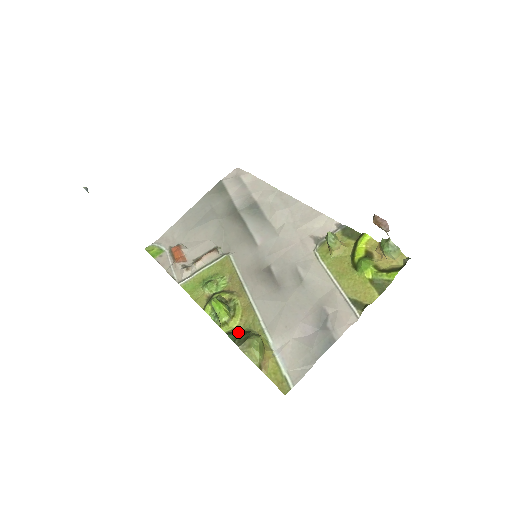
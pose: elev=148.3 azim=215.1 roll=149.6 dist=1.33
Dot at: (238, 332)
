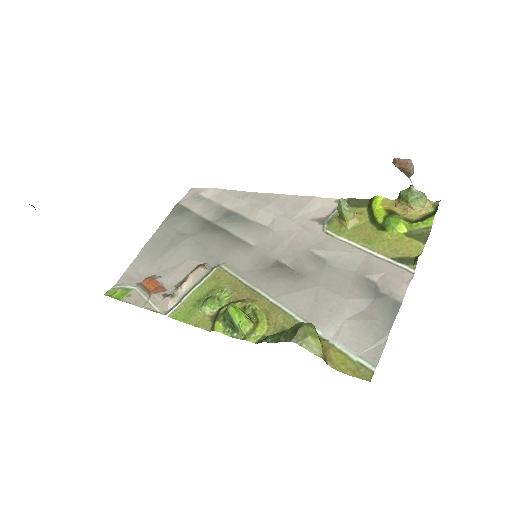
Dot at: occluded
